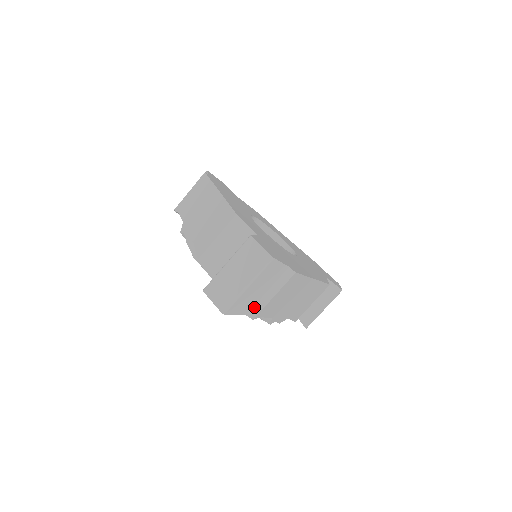
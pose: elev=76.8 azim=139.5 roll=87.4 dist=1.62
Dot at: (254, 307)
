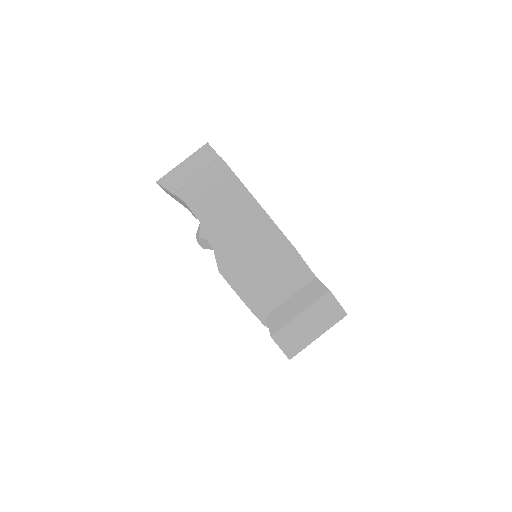
Dot at: occluded
